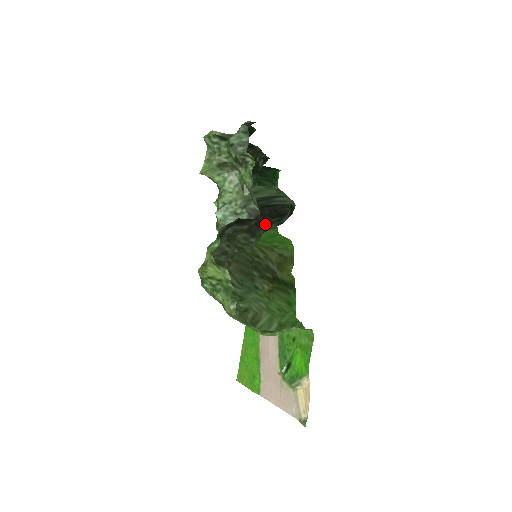
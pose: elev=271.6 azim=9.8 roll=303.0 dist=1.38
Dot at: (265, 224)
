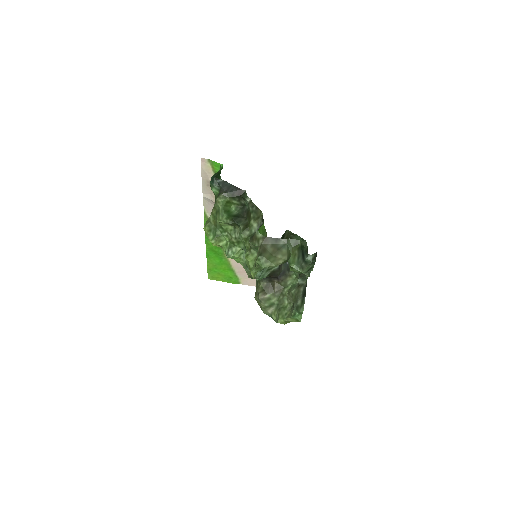
Dot at: occluded
